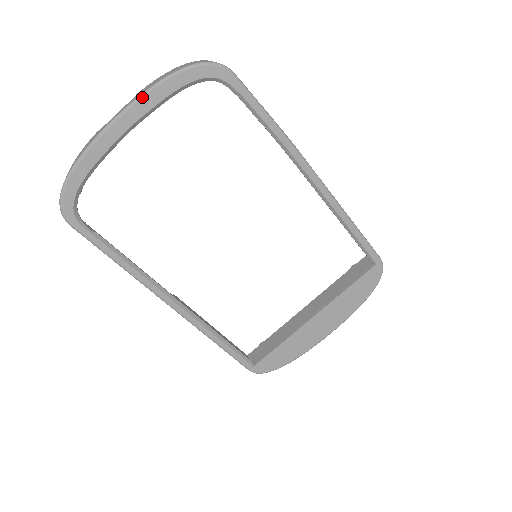
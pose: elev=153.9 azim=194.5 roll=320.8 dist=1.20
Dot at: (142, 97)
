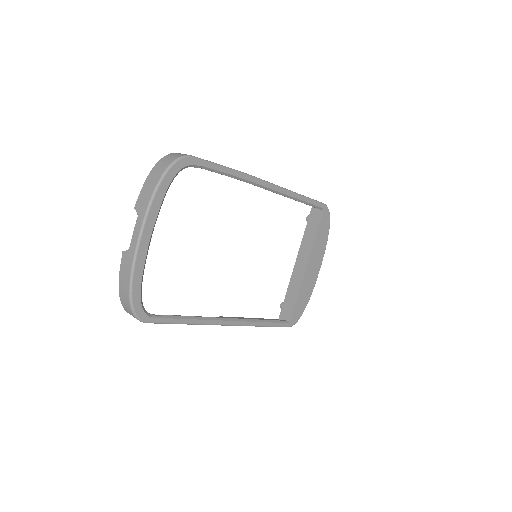
Dot at: (149, 211)
